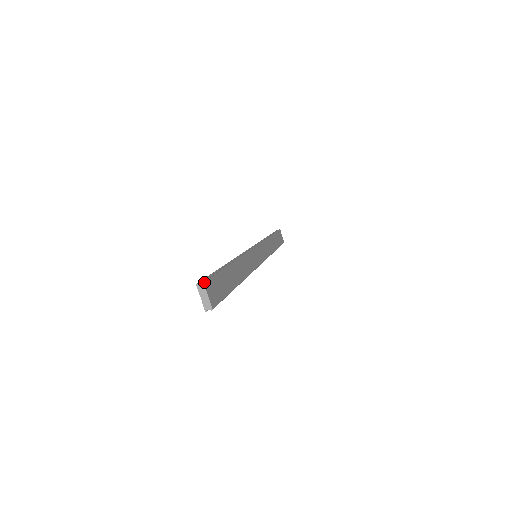
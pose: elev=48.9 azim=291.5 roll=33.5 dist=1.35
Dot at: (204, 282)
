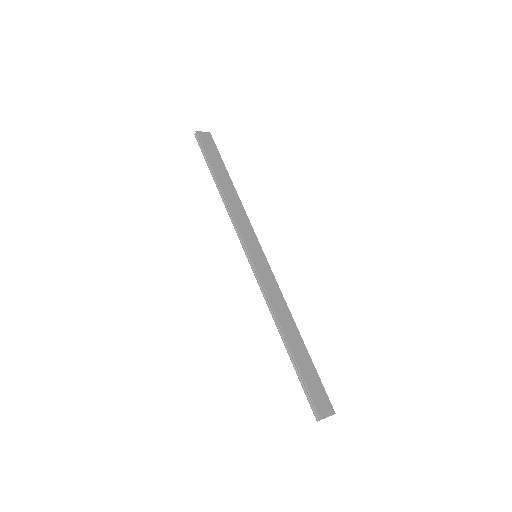
Dot at: (320, 419)
